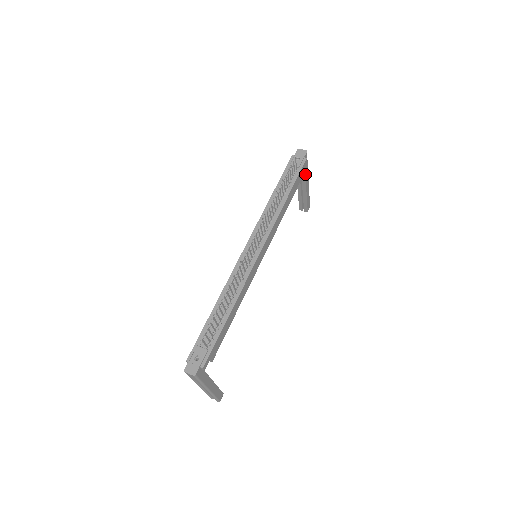
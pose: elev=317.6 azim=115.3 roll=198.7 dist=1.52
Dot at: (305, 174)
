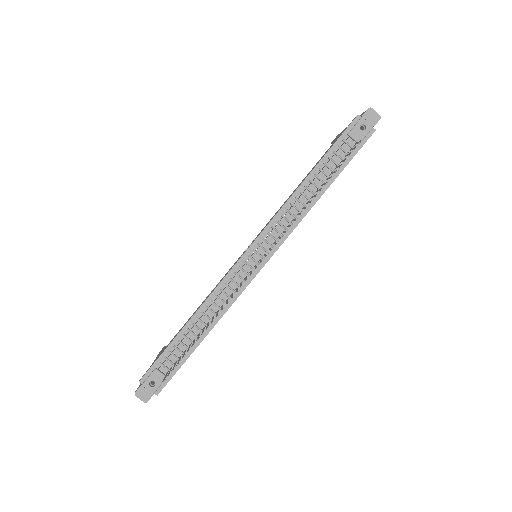
Dot at: occluded
